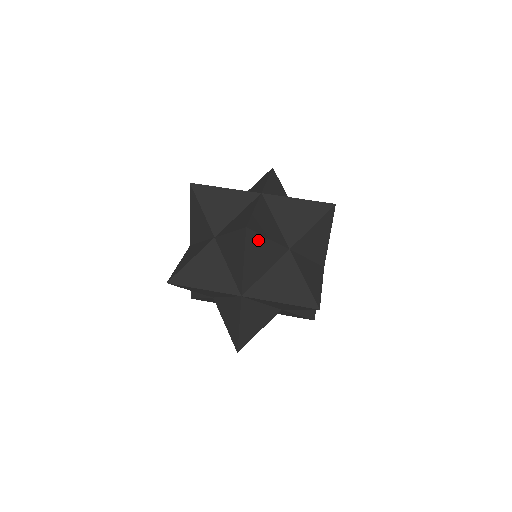
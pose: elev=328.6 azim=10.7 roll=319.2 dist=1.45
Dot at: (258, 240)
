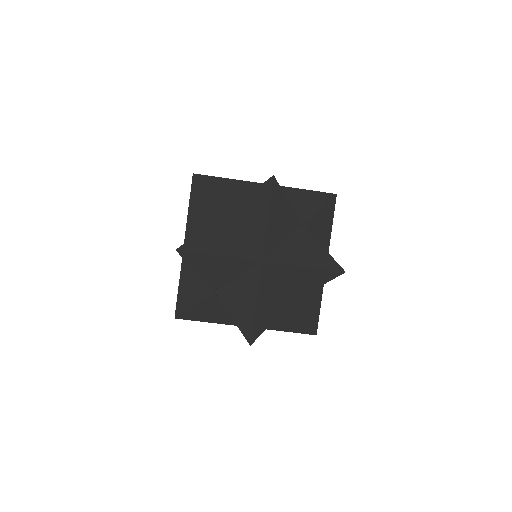
Dot at: (281, 197)
